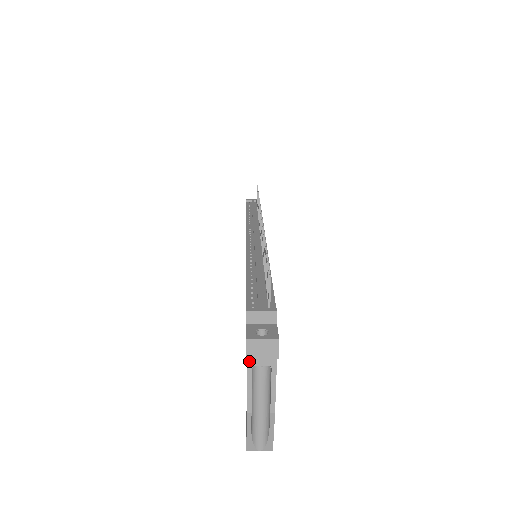
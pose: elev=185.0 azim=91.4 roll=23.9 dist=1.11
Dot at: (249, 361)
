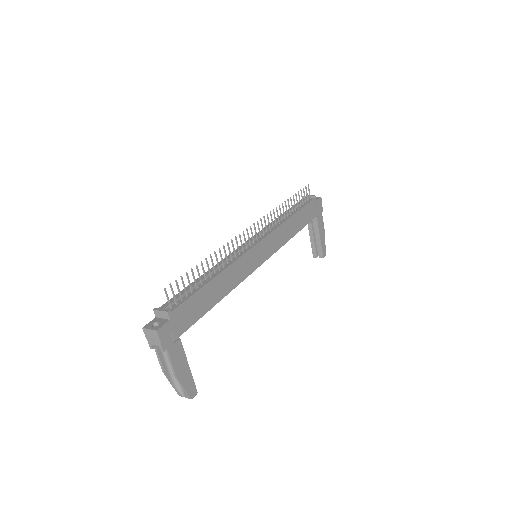
Dot at: (148, 341)
